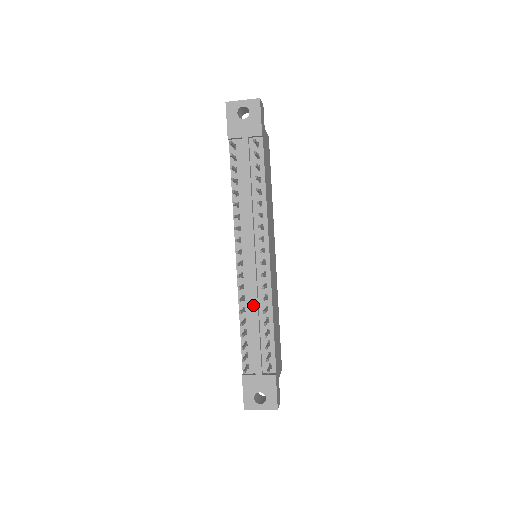
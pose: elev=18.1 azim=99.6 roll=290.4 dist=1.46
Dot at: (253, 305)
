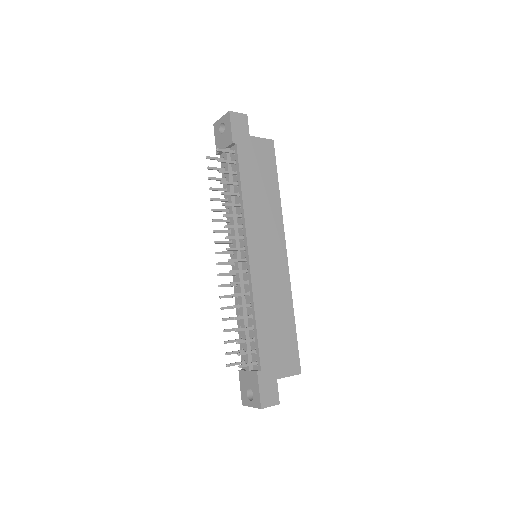
Dot at: (239, 302)
